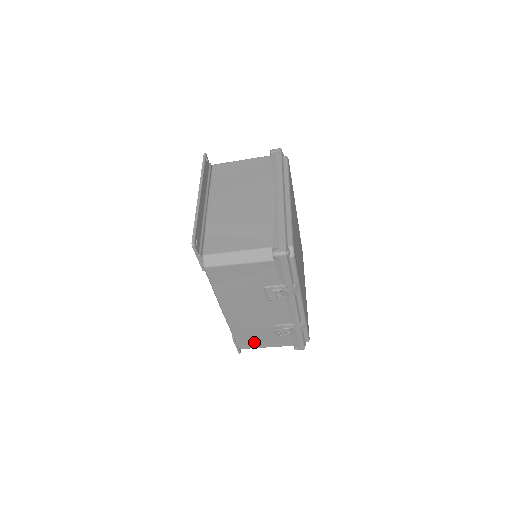
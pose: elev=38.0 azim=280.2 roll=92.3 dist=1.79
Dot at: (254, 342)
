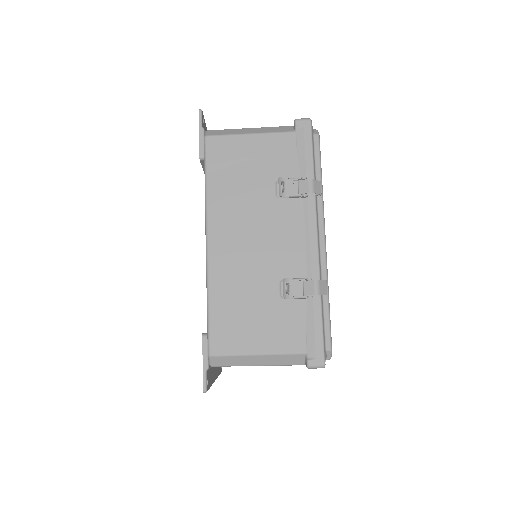
Dot at: (239, 334)
